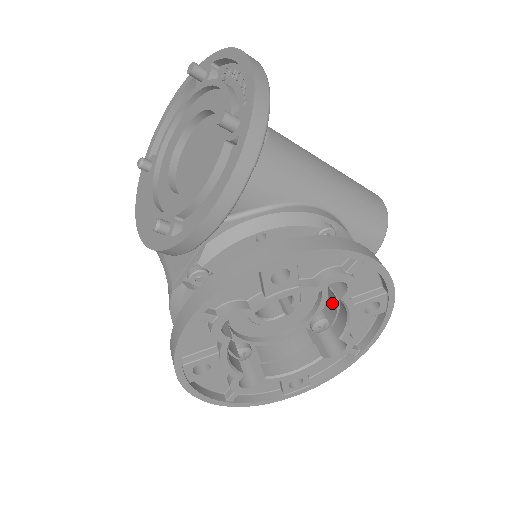
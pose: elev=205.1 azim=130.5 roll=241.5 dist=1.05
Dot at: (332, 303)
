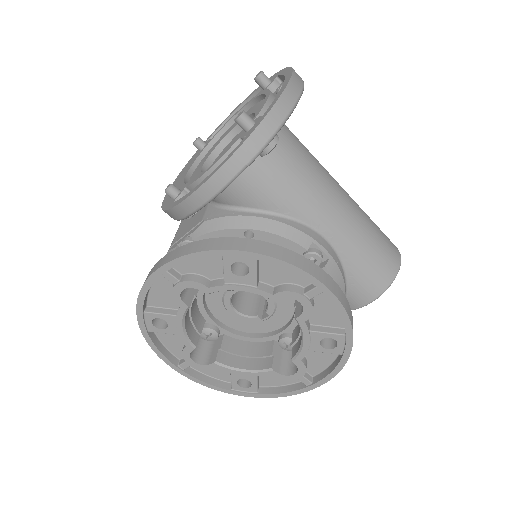
Dot at: occluded
